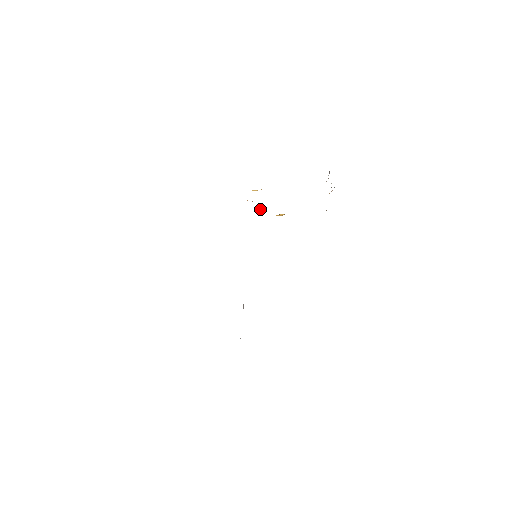
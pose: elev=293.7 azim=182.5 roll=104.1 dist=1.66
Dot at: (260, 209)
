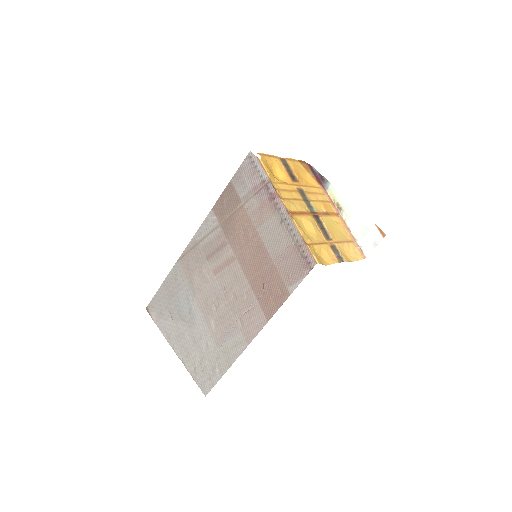
Dot at: (273, 180)
